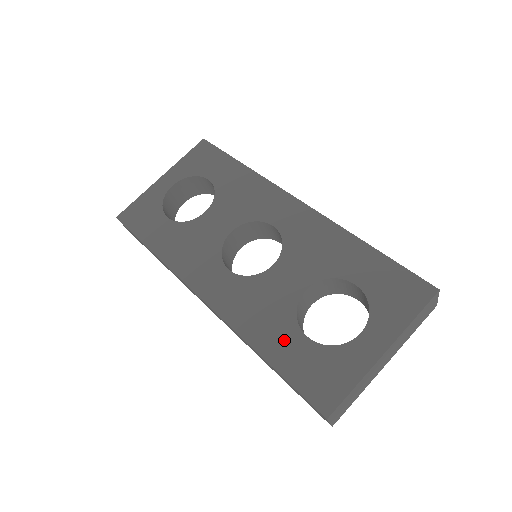
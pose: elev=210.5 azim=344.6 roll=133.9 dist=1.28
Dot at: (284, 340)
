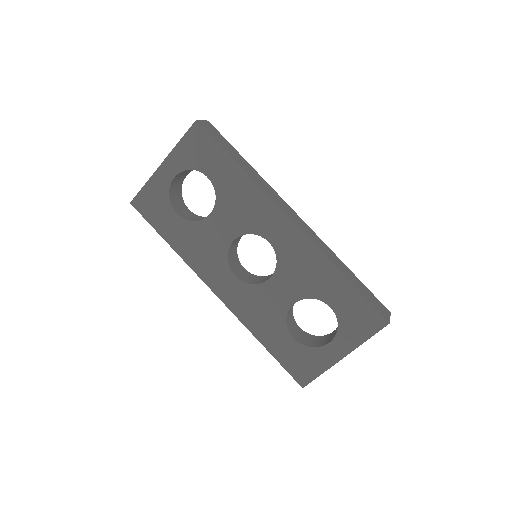
Dot at: (277, 337)
